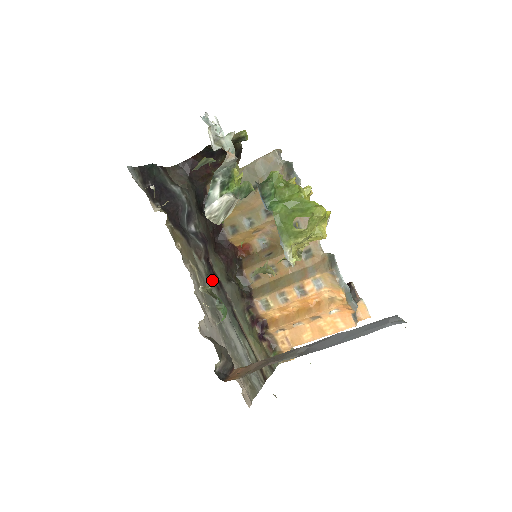
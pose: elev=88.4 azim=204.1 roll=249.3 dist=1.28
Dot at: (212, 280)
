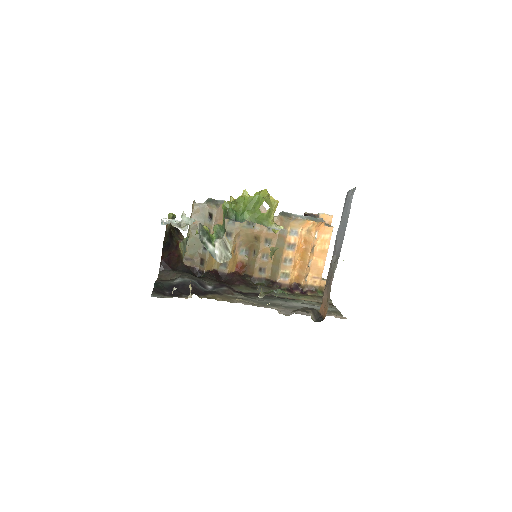
Dot at: (257, 289)
